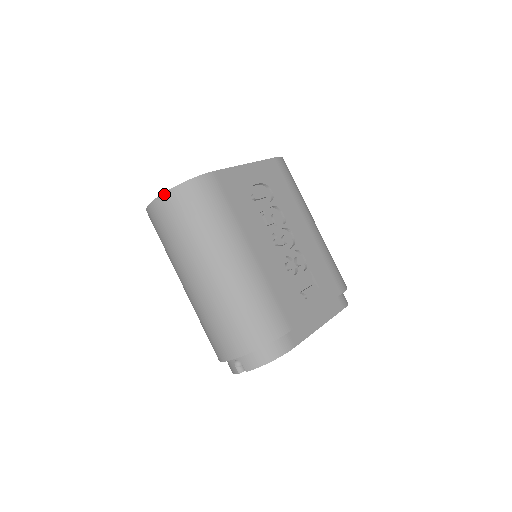
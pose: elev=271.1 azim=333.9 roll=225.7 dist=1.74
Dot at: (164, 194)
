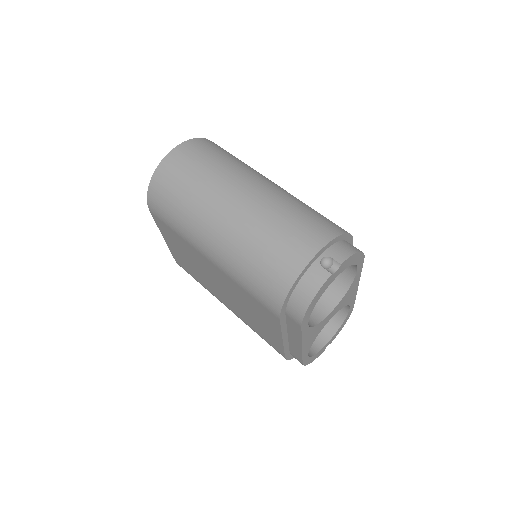
Dot at: (189, 140)
